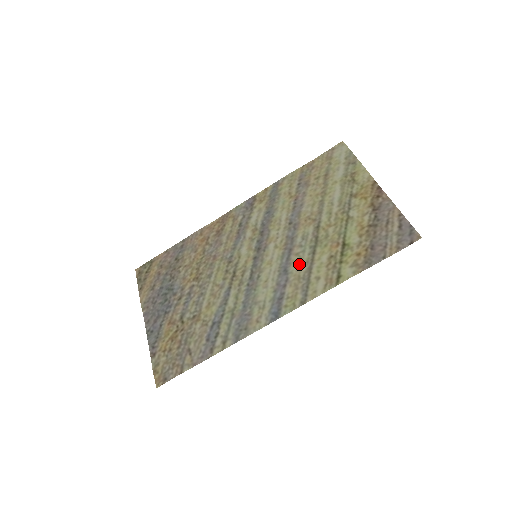
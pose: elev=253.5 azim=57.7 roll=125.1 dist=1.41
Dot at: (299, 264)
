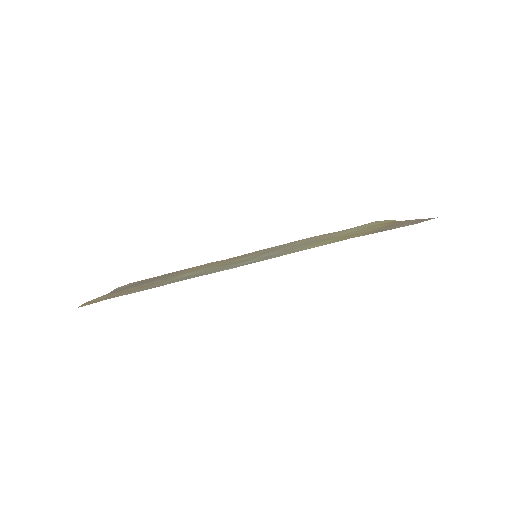
Dot at: (298, 247)
